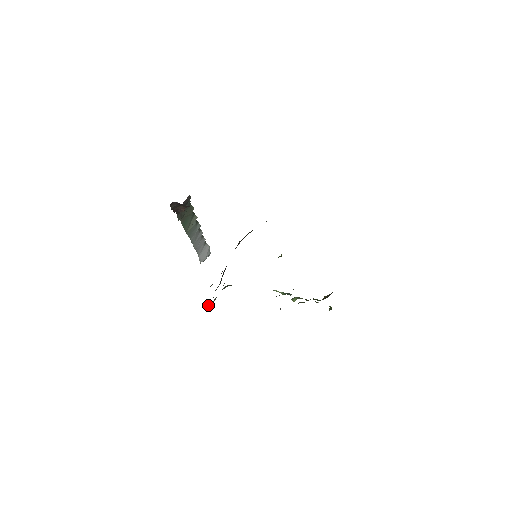
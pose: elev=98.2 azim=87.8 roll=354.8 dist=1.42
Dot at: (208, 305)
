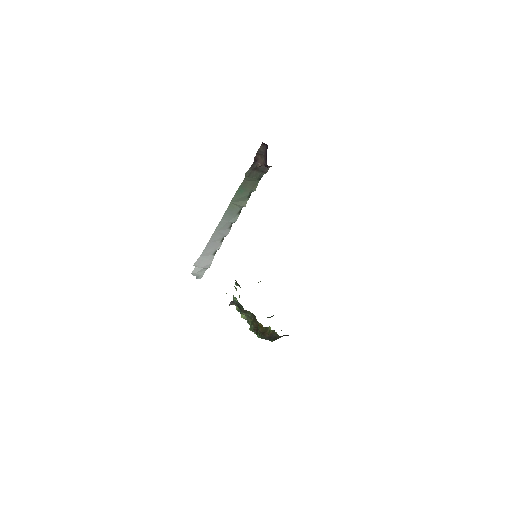
Dot at: occluded
